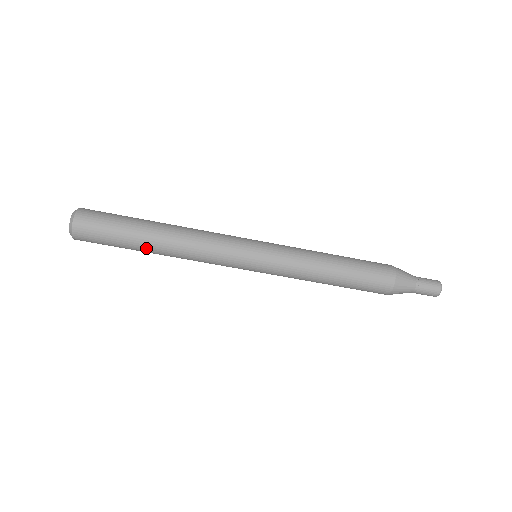
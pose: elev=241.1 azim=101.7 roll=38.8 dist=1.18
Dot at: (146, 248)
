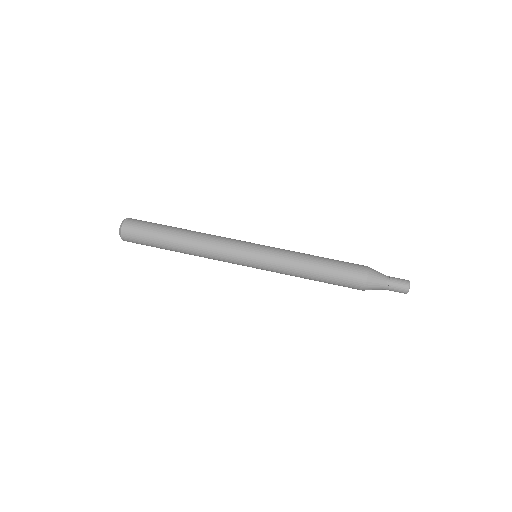
Dot at: (172, 245)
